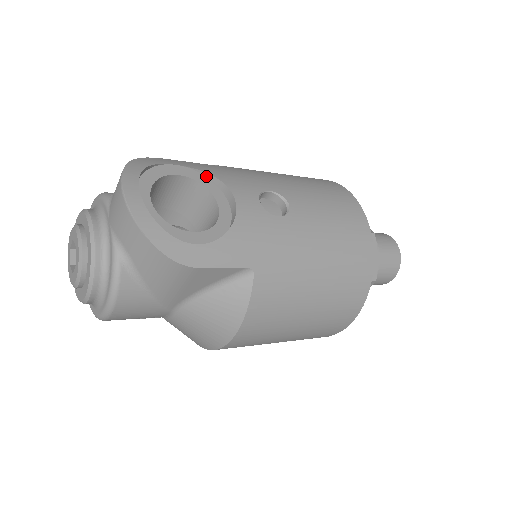
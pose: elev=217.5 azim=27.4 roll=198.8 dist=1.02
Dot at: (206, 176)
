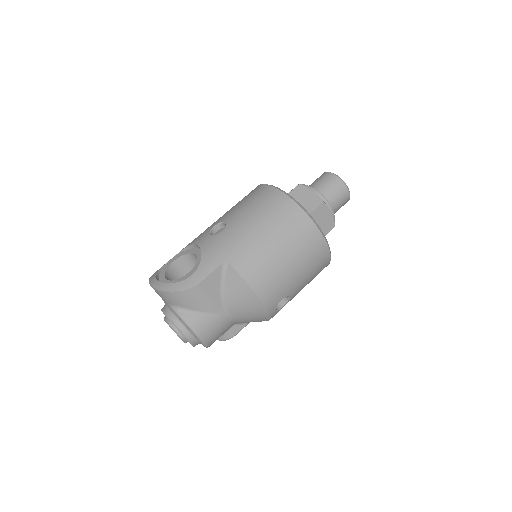
Dot at: (186, 250)
